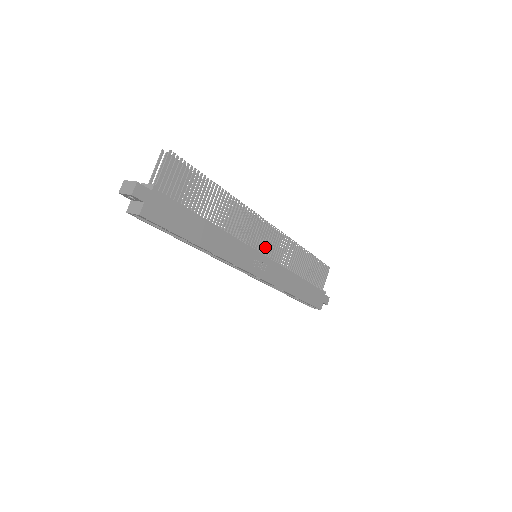
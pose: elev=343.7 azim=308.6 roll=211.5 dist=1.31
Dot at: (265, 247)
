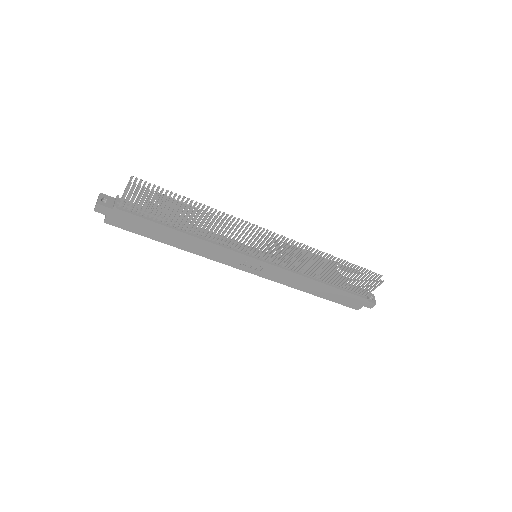
Dot at: (266, 253)
